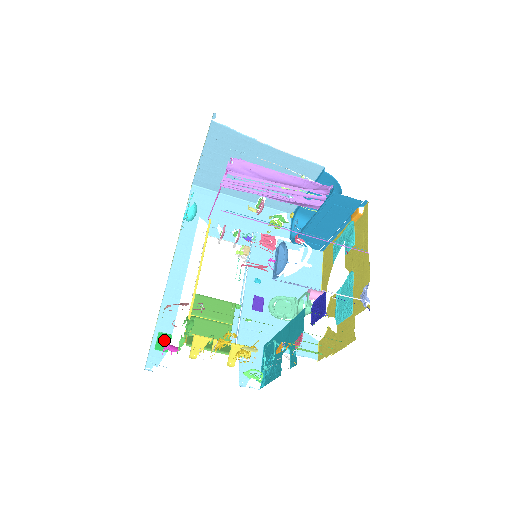
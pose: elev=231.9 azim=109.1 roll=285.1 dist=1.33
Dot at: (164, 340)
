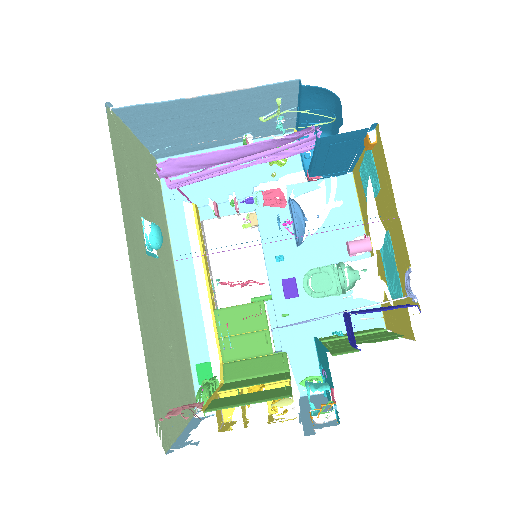
Dot at: (204, 371)
